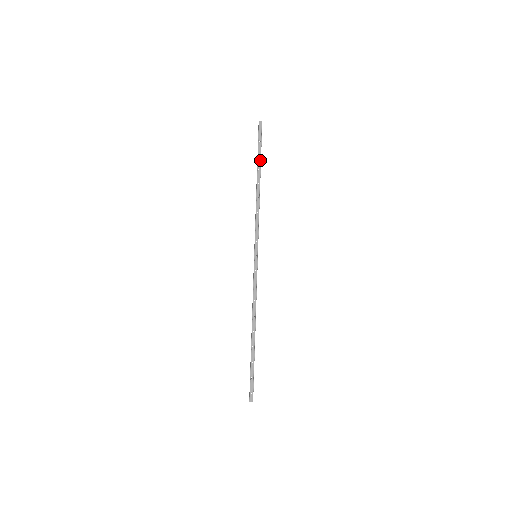
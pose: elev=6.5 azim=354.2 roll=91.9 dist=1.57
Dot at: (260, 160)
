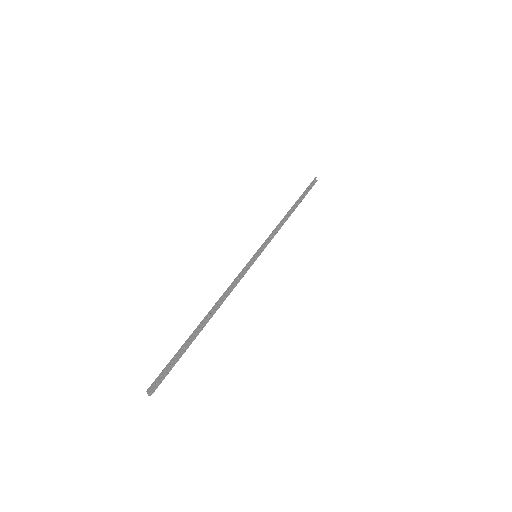
Dot at: (302, 199)
